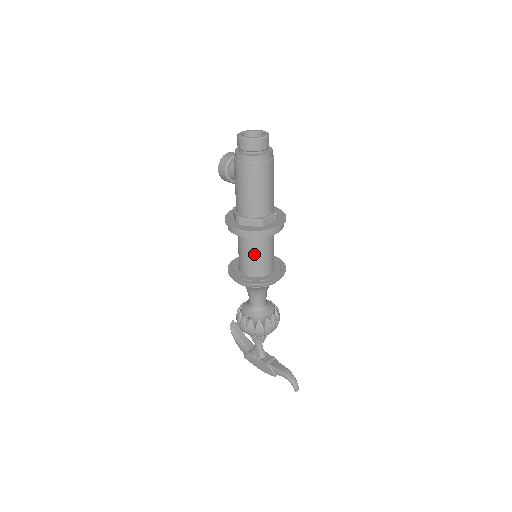
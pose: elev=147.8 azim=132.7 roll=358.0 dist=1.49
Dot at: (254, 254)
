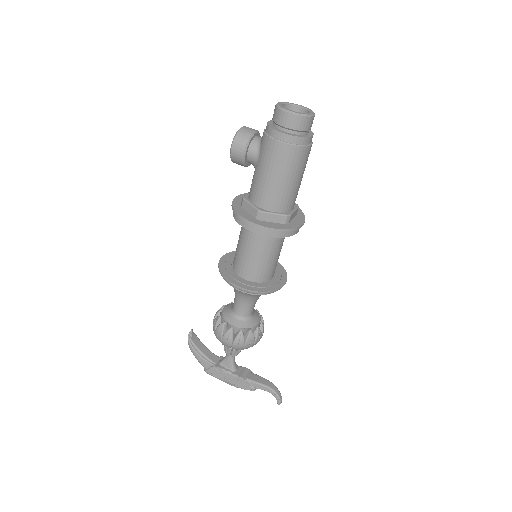
Dot at: (267, 255)
